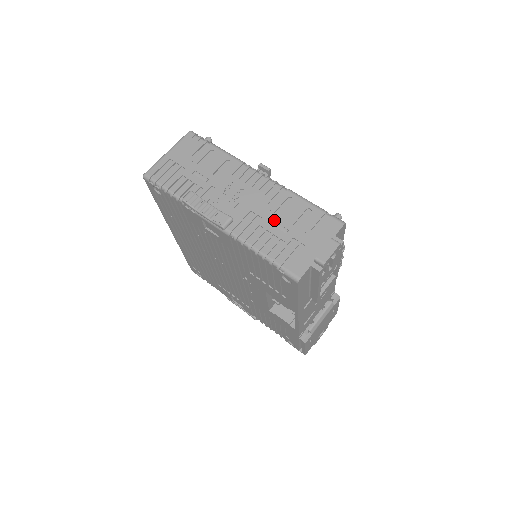
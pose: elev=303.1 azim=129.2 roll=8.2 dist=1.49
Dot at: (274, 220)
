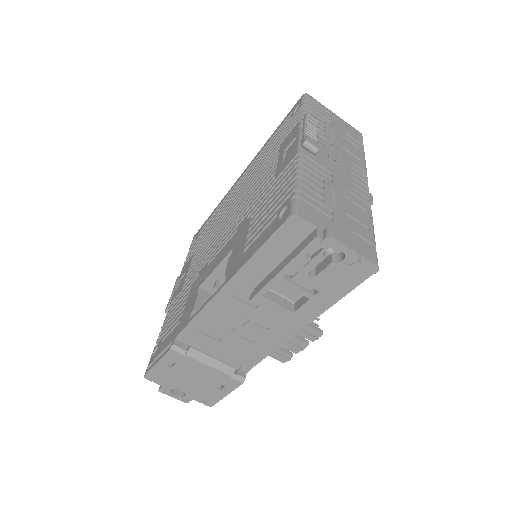
Dot at: (338, 194)
